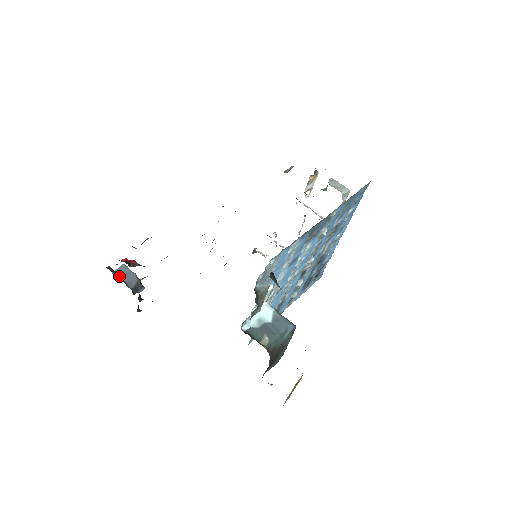
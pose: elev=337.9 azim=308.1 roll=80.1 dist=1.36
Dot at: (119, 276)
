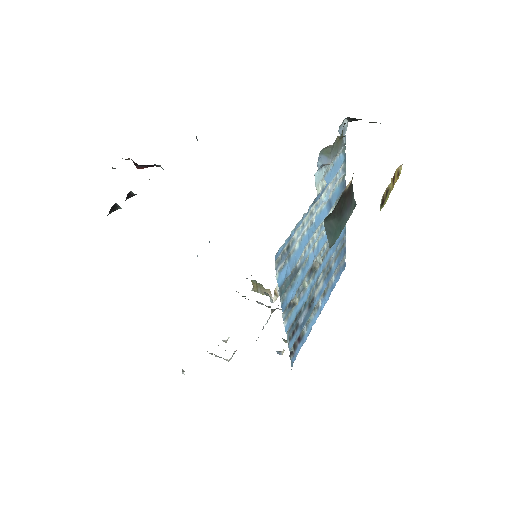
Dot at: occluded
